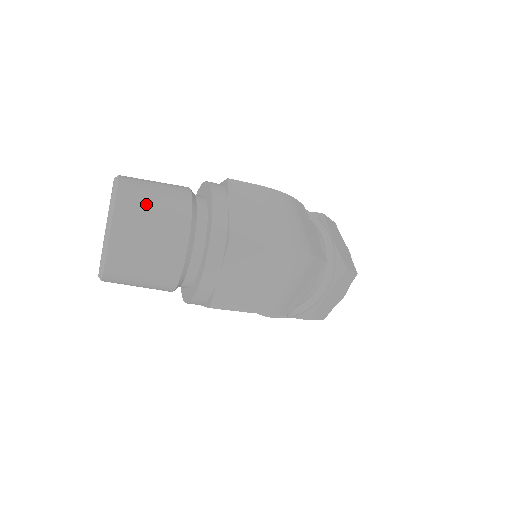
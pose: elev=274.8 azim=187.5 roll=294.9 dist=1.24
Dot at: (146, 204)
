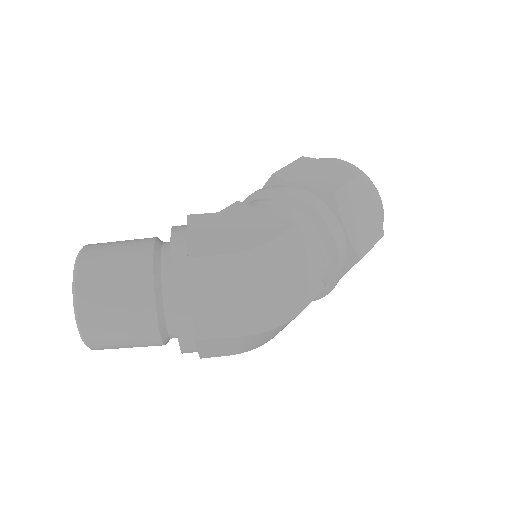
Dot at: (108, 311)
